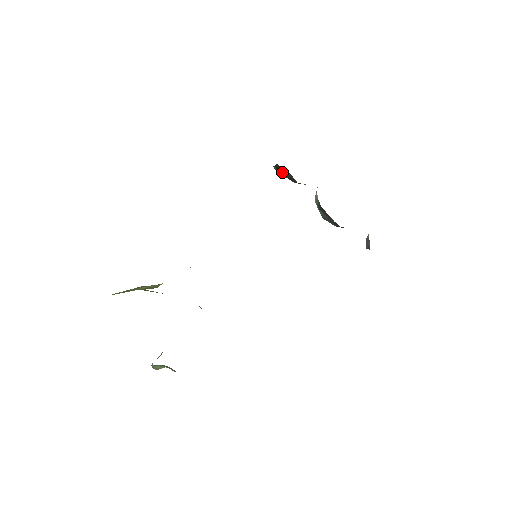
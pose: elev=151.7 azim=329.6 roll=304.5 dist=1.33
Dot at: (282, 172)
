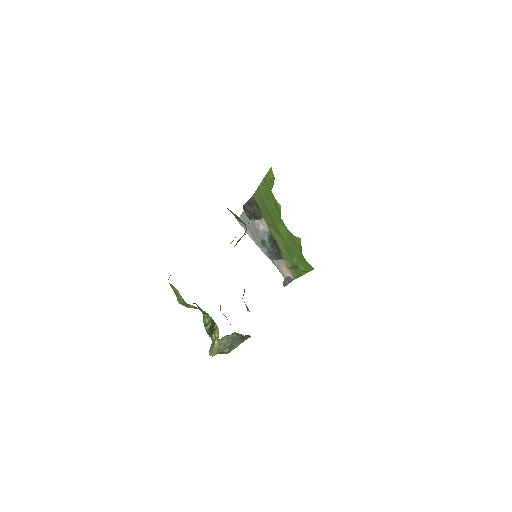
Dot at: (249, 208)
